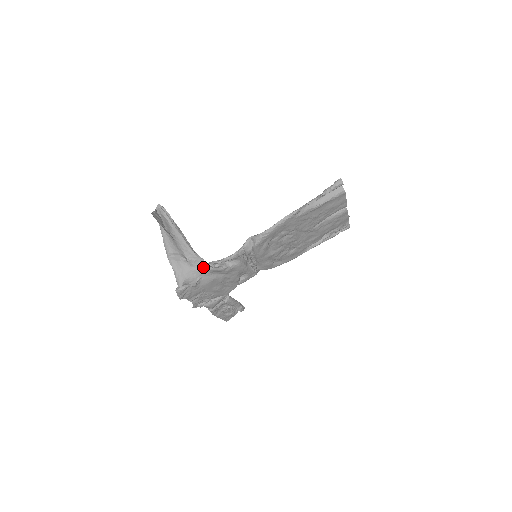
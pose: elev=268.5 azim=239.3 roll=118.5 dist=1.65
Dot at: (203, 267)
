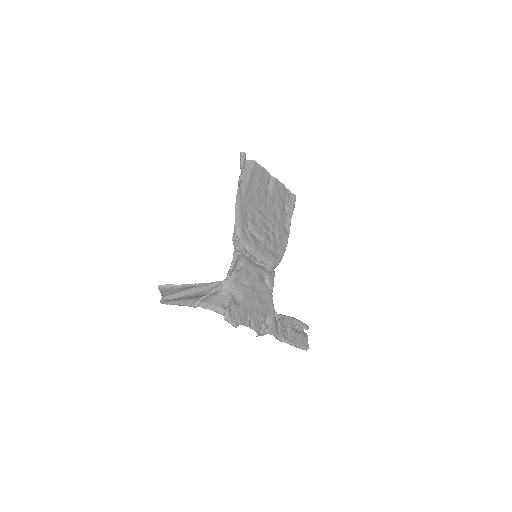
Dot at: (224, 284)
